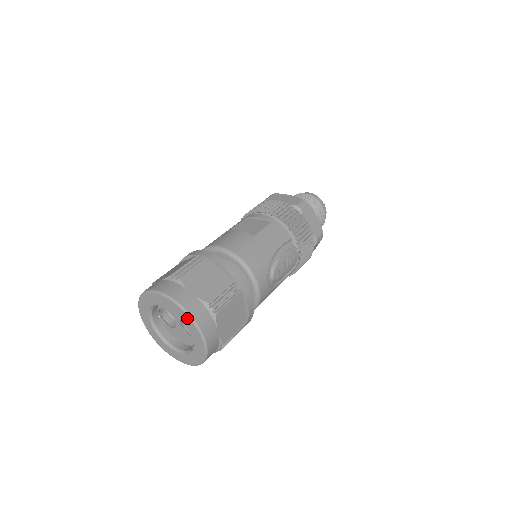
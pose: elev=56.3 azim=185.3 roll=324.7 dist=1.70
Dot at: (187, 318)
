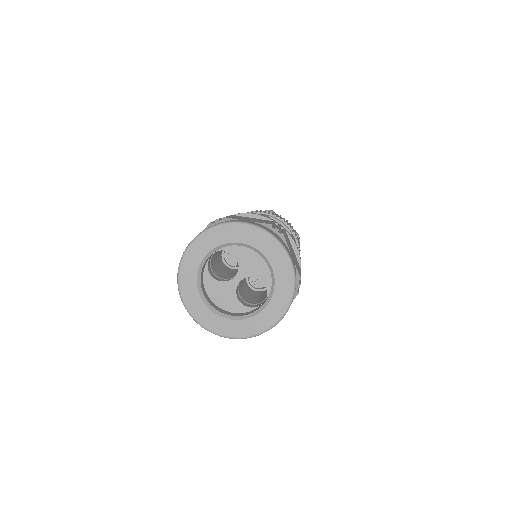
Dot at: (289, 281)
